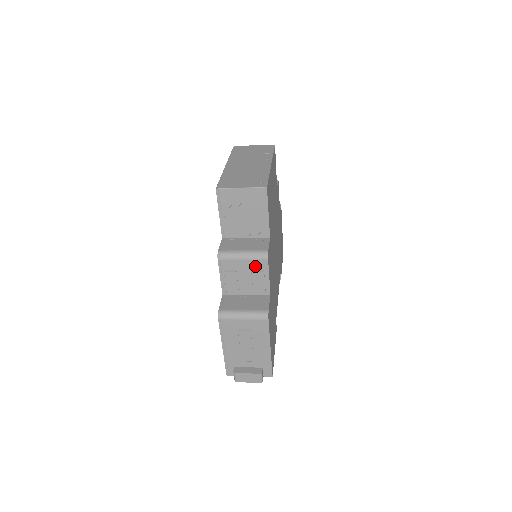
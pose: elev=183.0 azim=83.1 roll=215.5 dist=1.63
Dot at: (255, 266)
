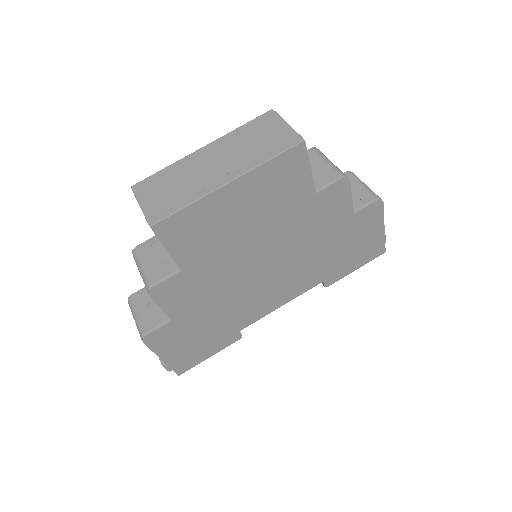
Dot at: occluded
